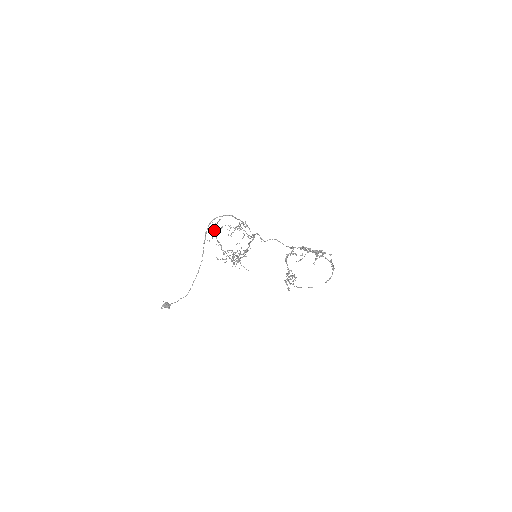
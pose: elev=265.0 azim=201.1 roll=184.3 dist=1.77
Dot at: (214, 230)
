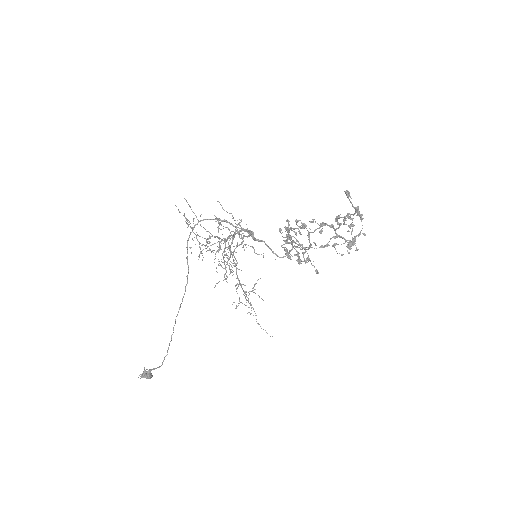
Dot at: (188, 220)
